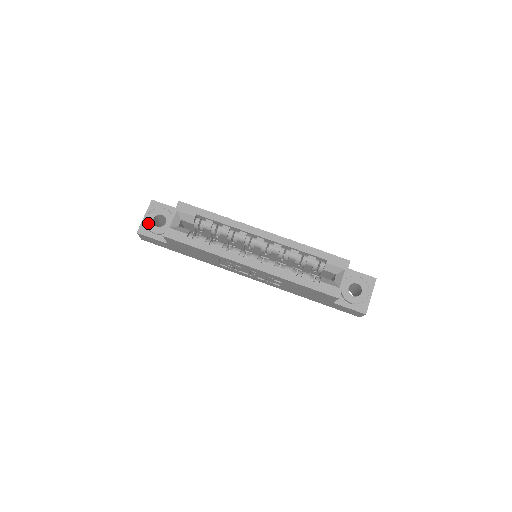
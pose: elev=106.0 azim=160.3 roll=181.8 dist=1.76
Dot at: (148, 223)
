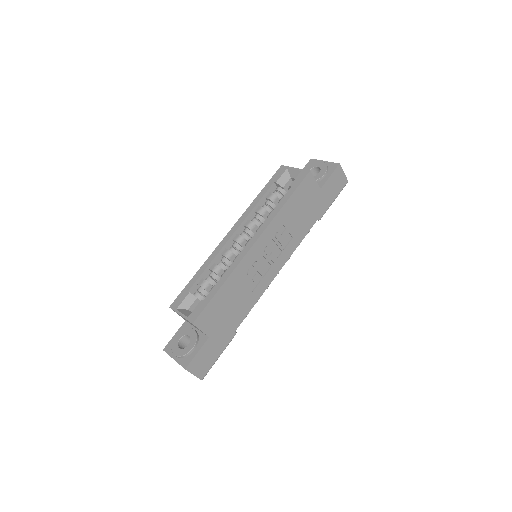
Dot at: (181, 354)
